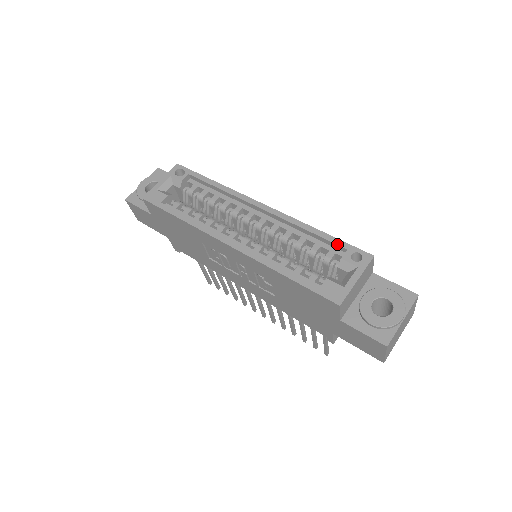
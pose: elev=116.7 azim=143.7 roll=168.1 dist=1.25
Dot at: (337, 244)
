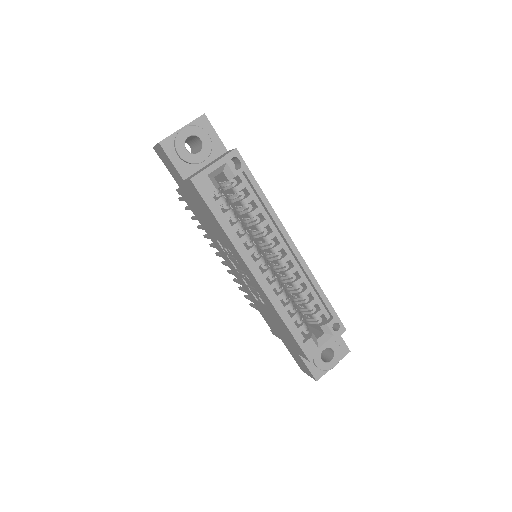
Dot at: (330, 311)
